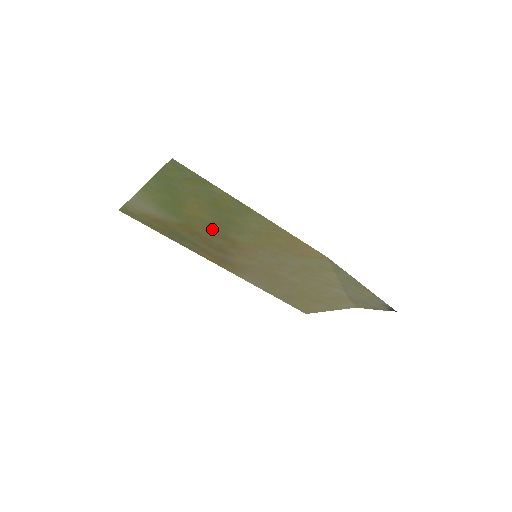
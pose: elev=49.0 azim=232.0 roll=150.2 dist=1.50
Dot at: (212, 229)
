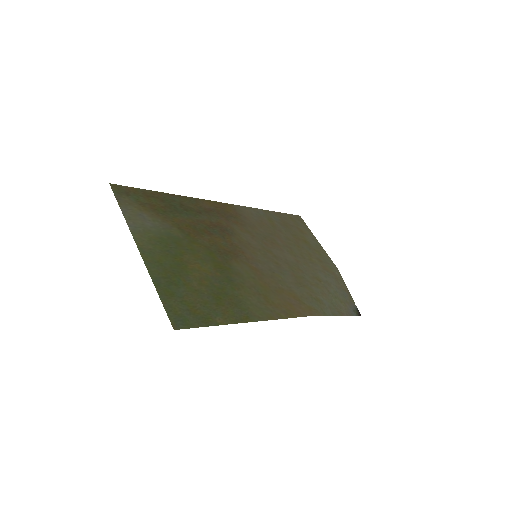
Dot at: (214, 254)
